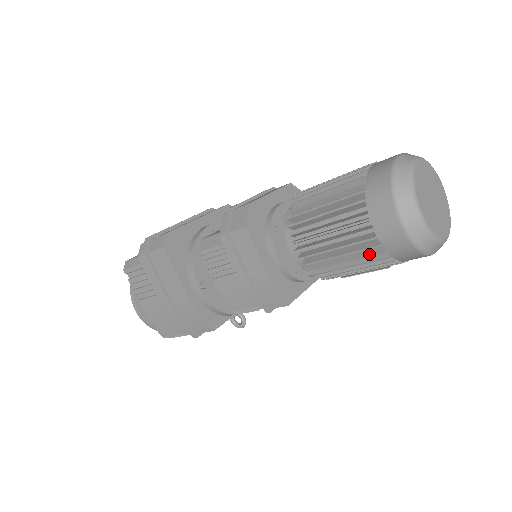
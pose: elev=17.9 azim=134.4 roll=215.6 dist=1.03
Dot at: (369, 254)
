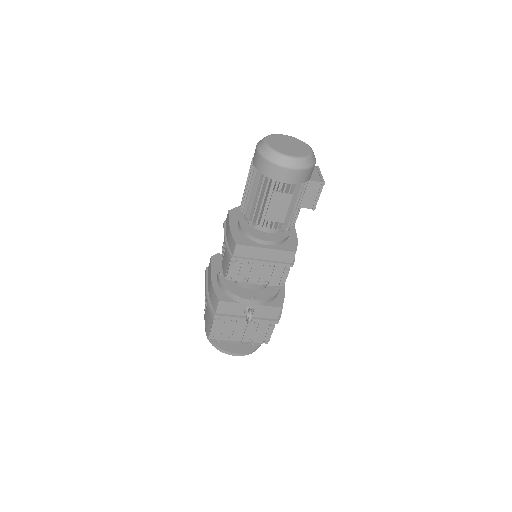
Dot at: (255, 179)
